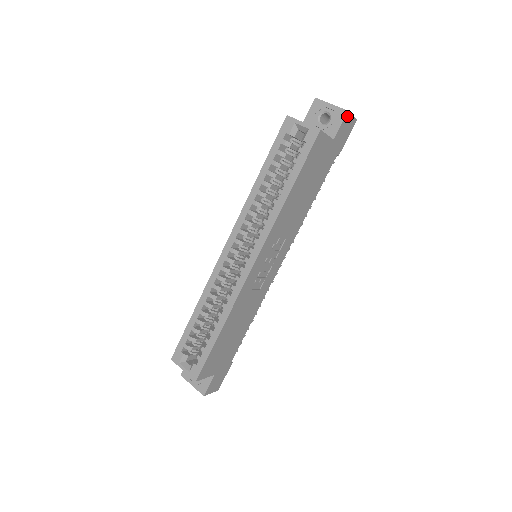
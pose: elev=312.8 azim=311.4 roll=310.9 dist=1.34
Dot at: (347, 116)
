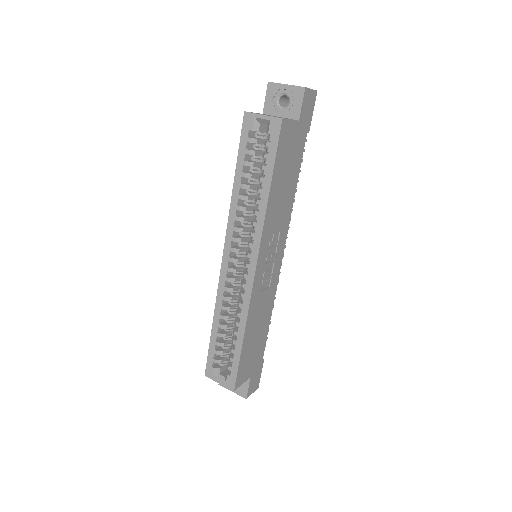
Dot at: (306, 92)
